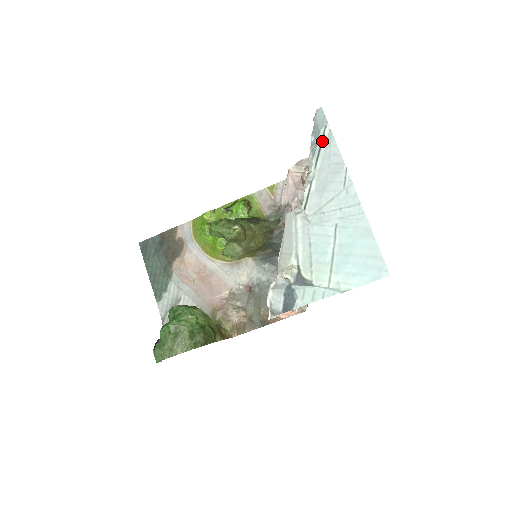
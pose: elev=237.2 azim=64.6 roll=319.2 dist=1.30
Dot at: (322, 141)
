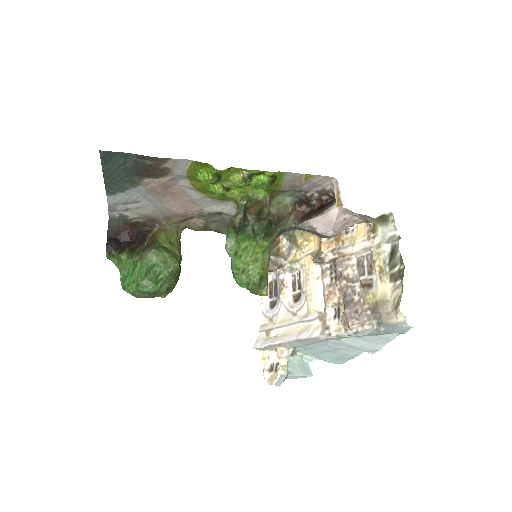
Dot at: (386, 334)
